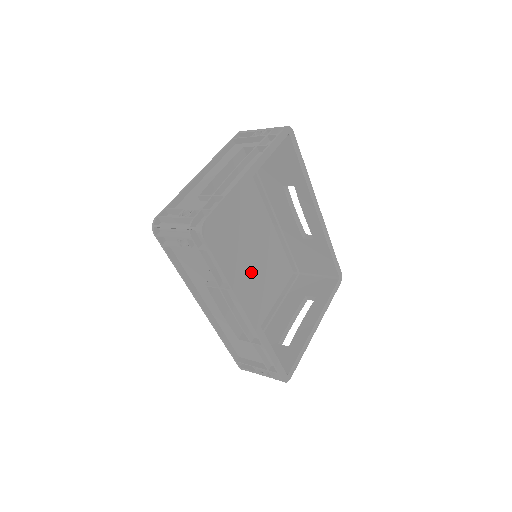
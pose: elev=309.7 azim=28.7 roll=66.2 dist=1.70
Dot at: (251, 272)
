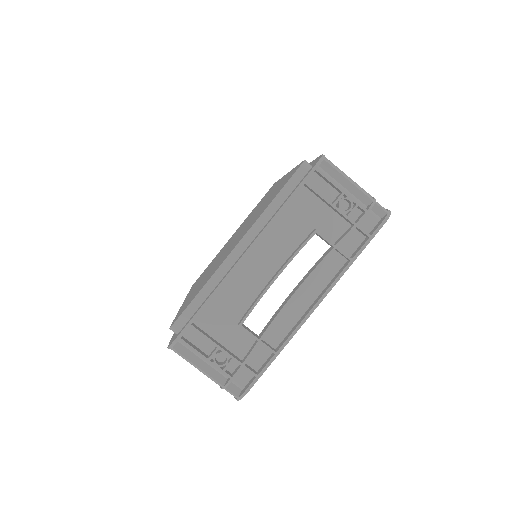
Dot at: occluded
